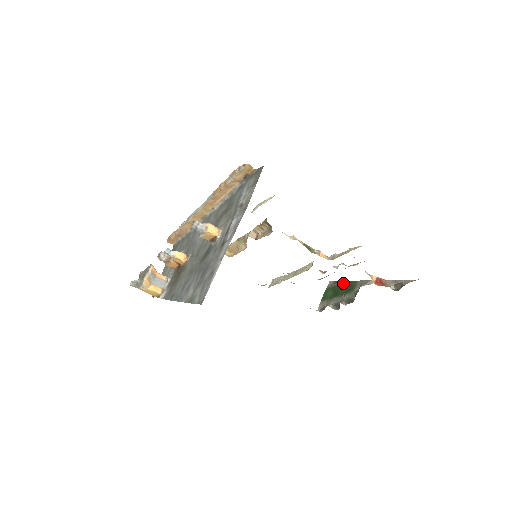
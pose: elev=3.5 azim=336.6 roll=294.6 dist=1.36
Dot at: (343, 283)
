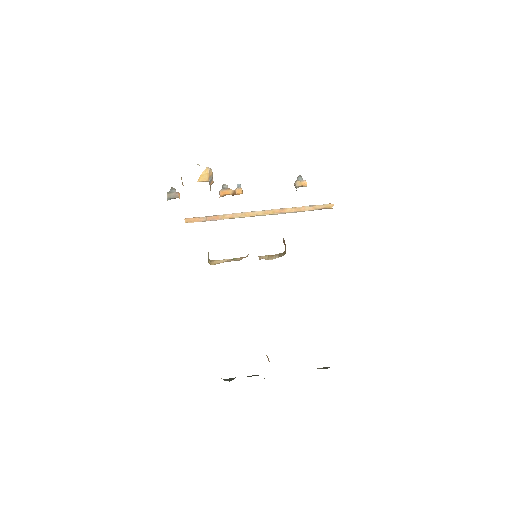
Dot at: occluded
